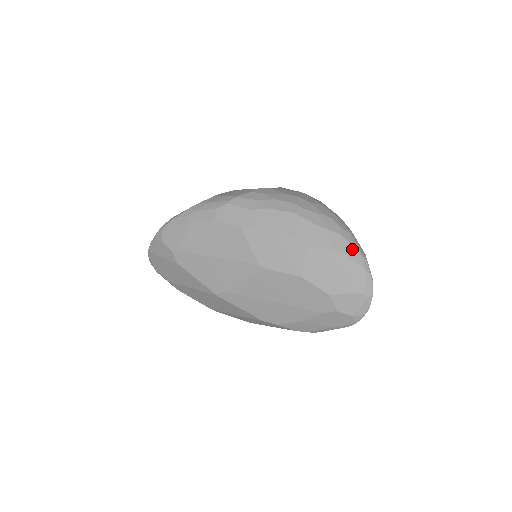
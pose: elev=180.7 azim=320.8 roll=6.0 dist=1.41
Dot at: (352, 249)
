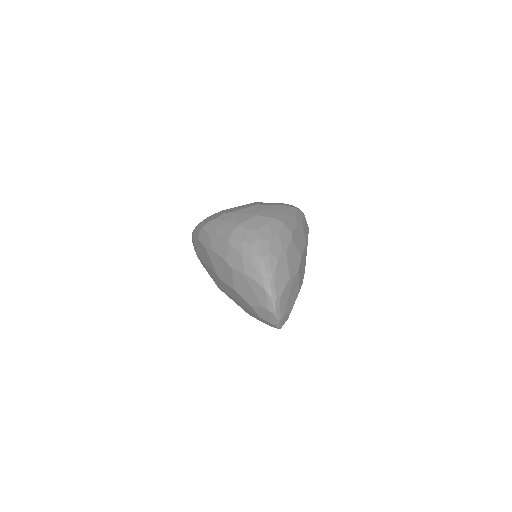
Dot at: (257, 273)
